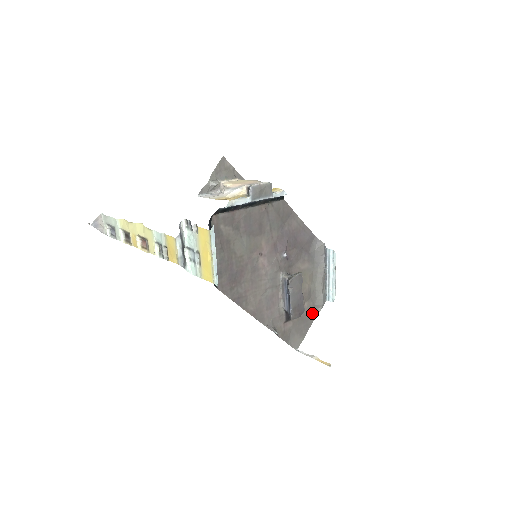
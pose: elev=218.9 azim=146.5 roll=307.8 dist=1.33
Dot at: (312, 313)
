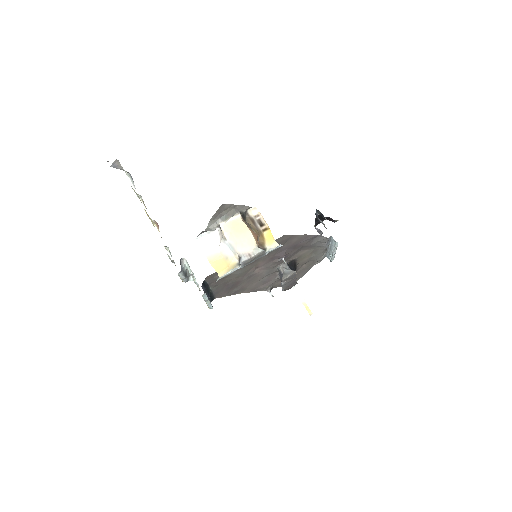
Dot at: (310, 266)
